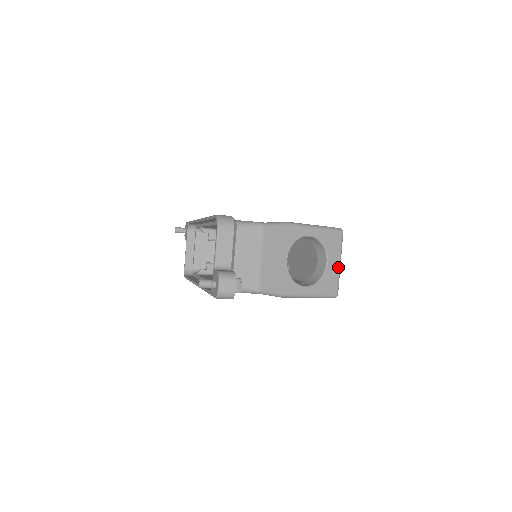
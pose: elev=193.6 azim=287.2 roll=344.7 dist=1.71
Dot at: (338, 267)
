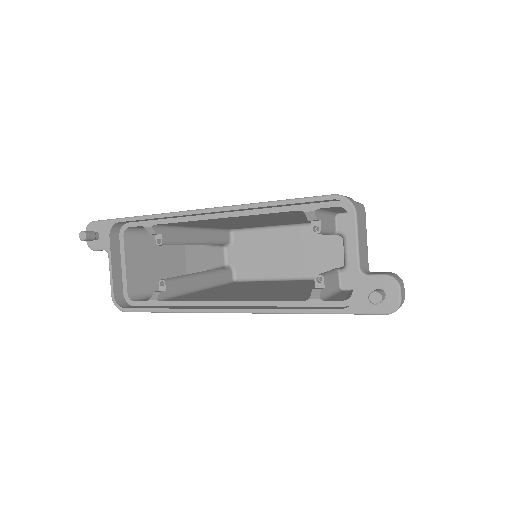
Dot at: occluded
